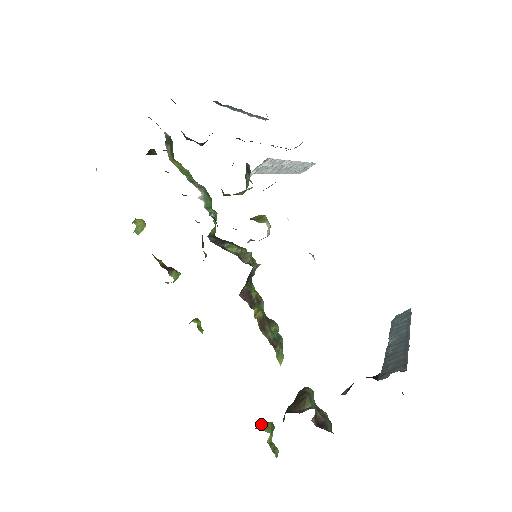
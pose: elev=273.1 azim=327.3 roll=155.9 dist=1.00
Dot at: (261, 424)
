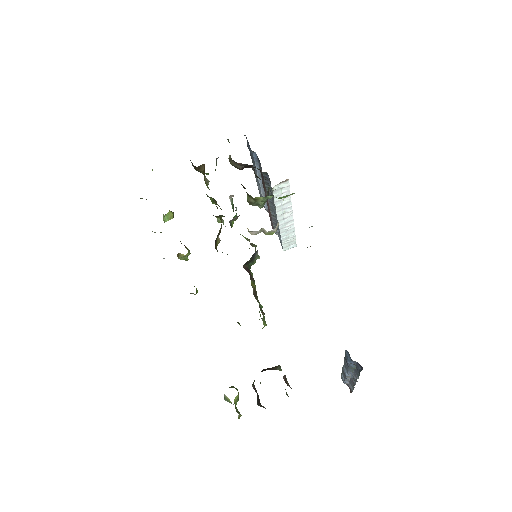
Dot at: (230, 387)
